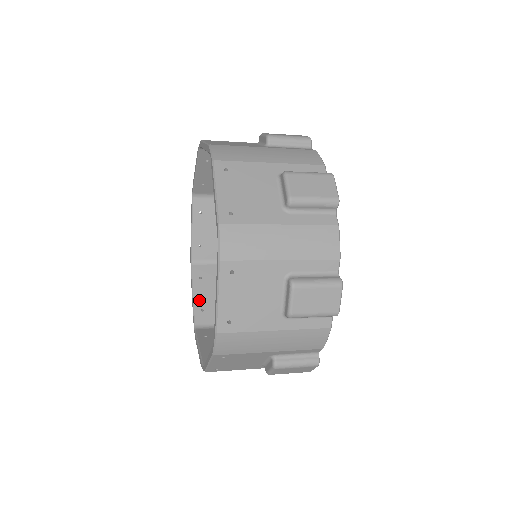
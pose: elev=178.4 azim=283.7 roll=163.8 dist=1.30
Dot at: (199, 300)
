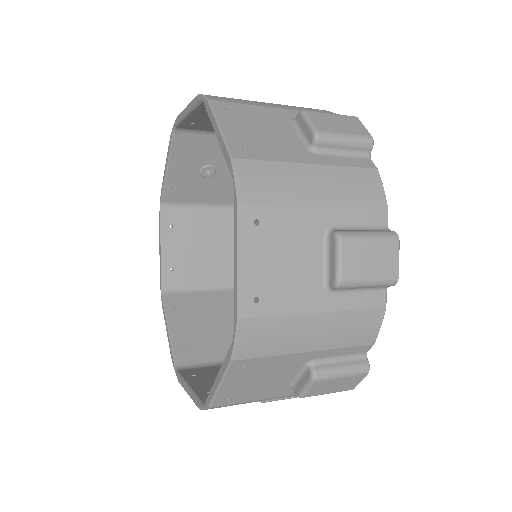
Dot at: (168, 256)
